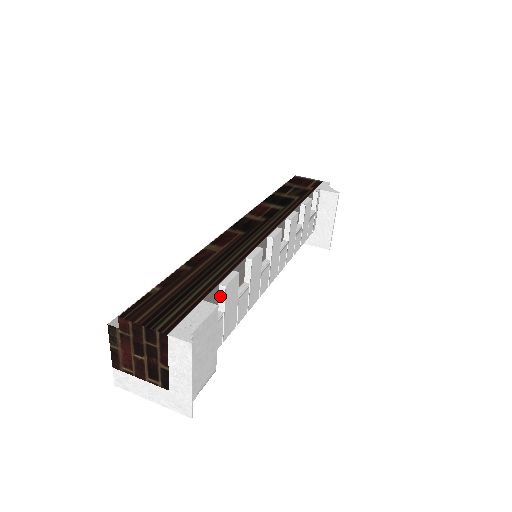
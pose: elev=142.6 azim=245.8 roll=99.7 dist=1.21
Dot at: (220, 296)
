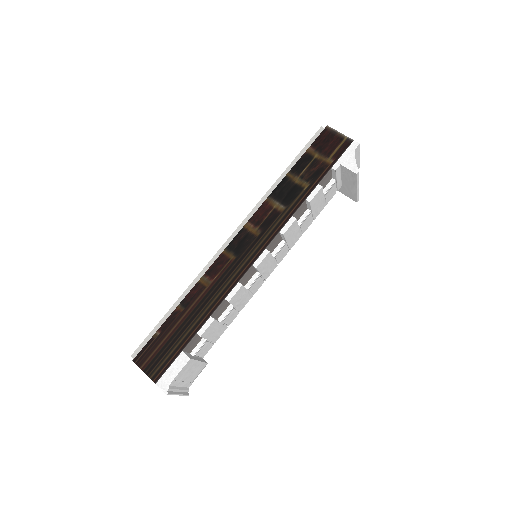
Dot at: occluded
